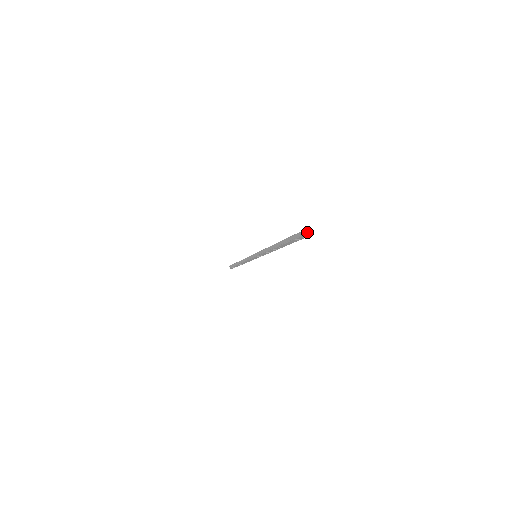
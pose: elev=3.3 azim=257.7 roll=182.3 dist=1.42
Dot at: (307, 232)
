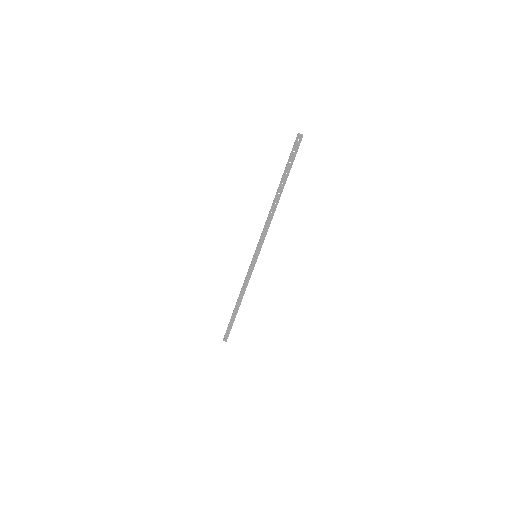
Dot at: (301, 134)
